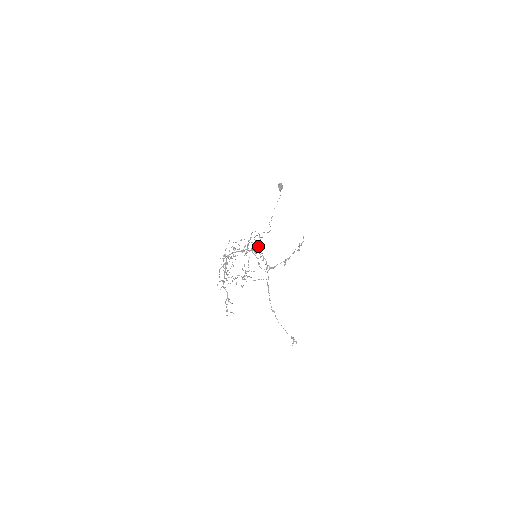
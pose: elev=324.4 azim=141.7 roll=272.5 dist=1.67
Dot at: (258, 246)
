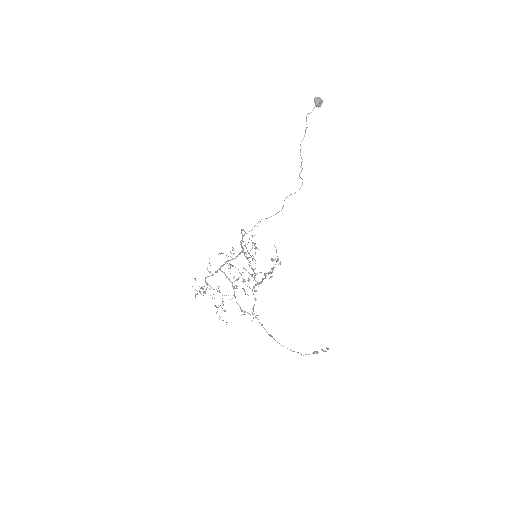
Dot at: (254, 244)
